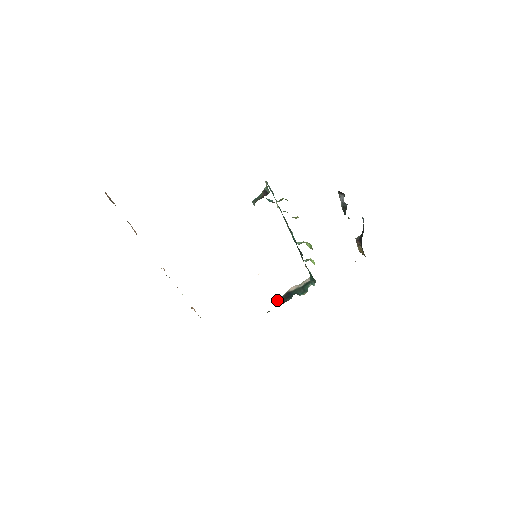
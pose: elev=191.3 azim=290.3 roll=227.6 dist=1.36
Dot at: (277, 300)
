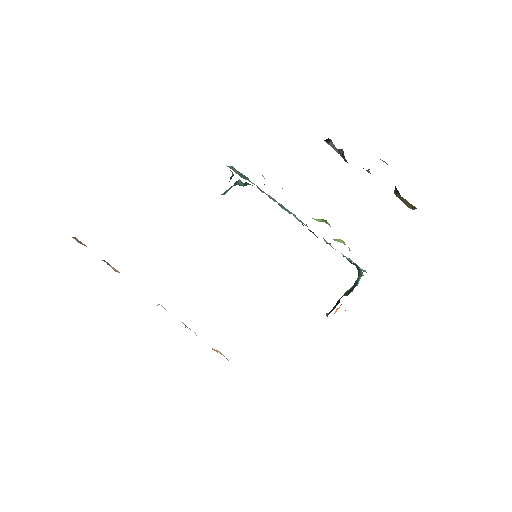
Dot at: (327, 315)
